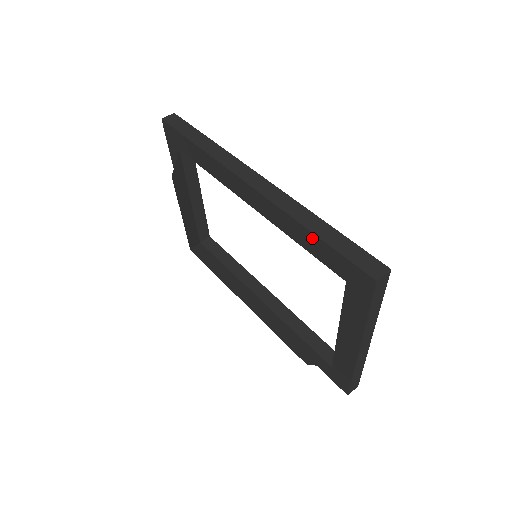
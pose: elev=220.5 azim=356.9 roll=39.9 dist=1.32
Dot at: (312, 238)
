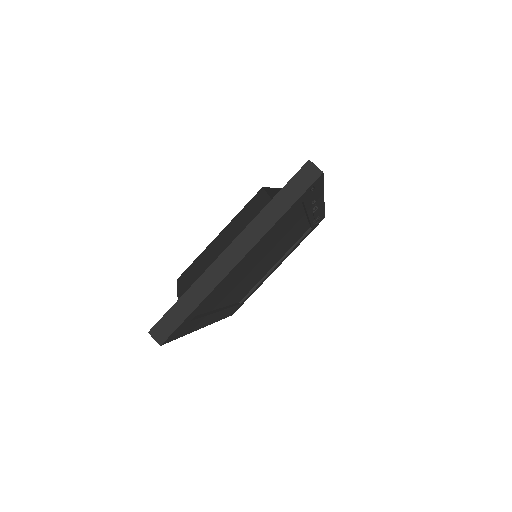
Dot at: occluded
